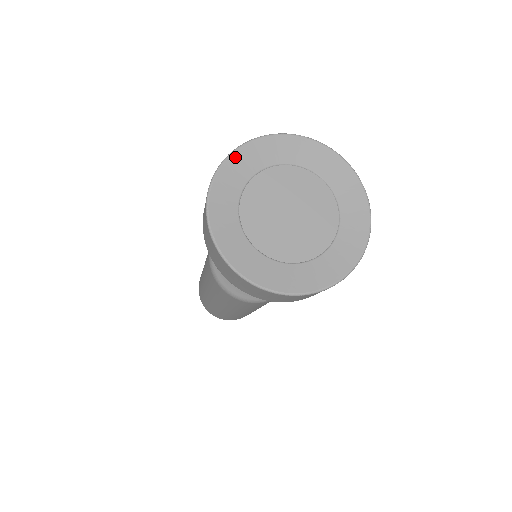
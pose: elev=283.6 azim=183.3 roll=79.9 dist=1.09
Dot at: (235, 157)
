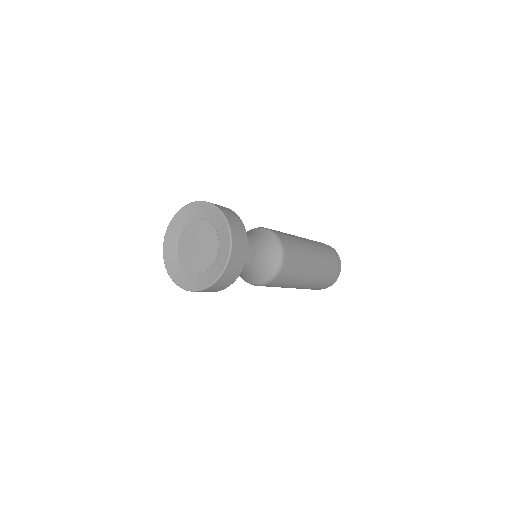
Dot at: (192, 205)
